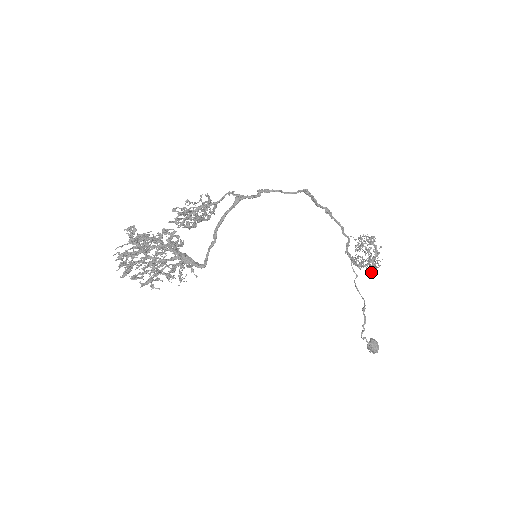
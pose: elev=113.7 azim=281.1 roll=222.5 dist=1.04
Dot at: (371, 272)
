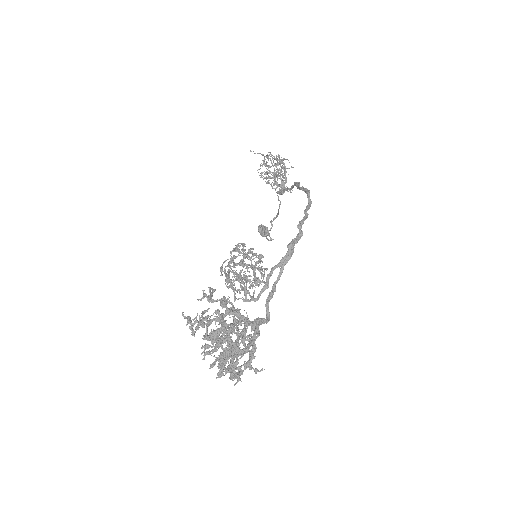
Dot at: (275, 184)
